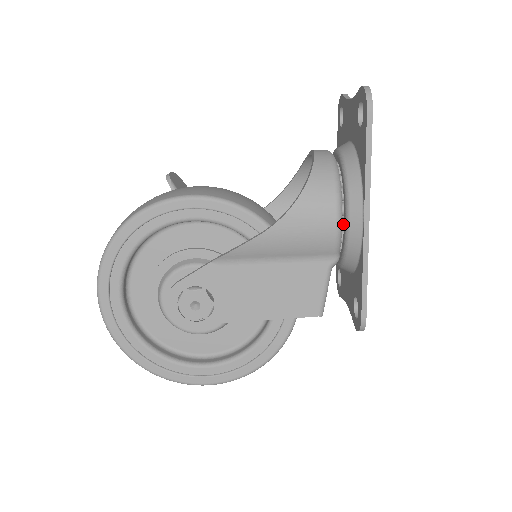
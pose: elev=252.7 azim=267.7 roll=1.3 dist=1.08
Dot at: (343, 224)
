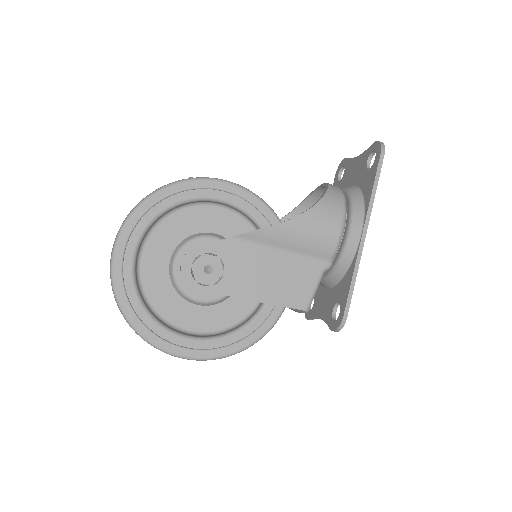
Dot at: (342, 237)
